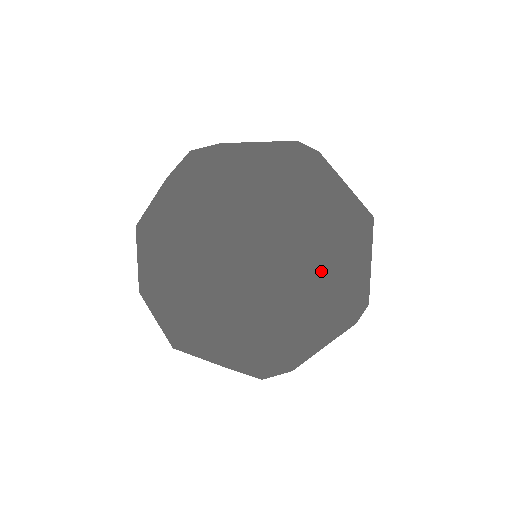
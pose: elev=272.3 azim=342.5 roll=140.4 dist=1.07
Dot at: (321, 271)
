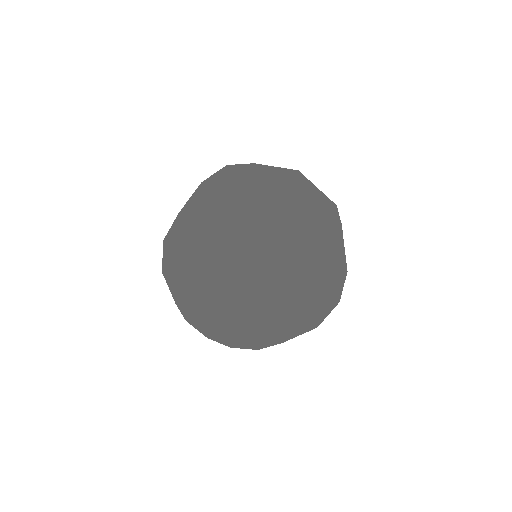
Dot at: (309, 303)
